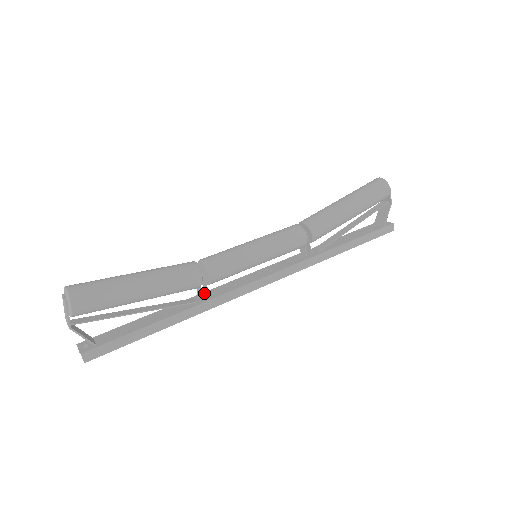
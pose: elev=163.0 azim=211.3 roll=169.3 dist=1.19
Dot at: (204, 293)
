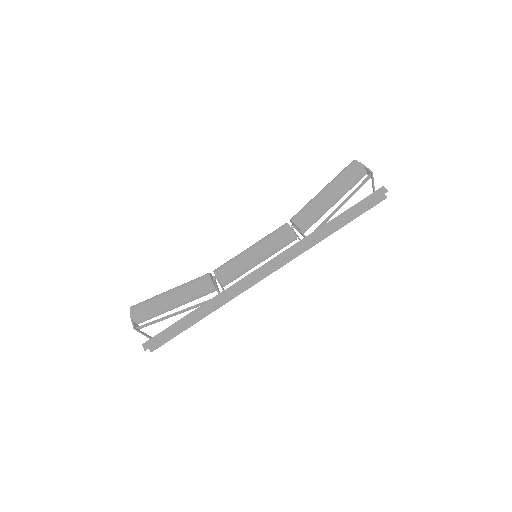
Dot at: occluded
